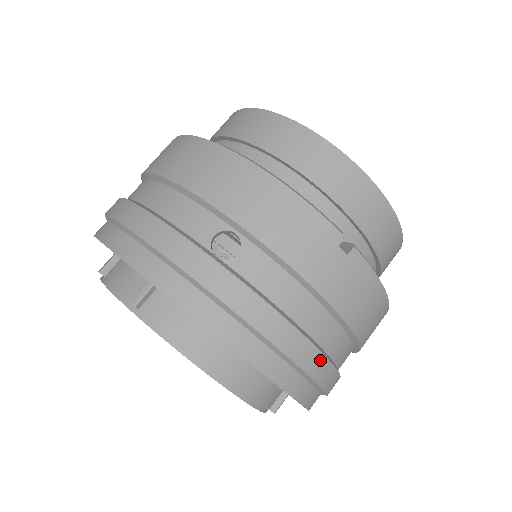
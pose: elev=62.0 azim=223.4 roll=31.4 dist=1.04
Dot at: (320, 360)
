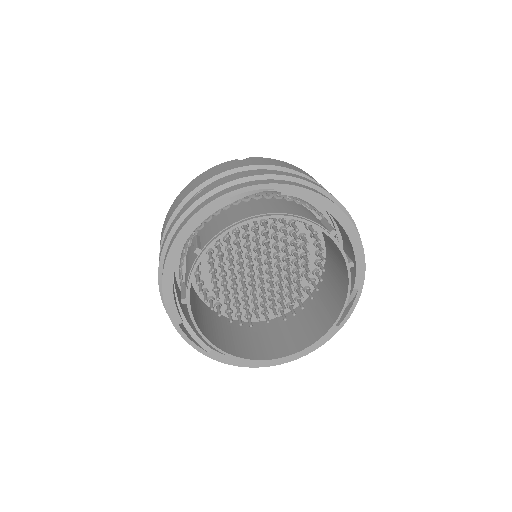
Dot at: (290, 174)
